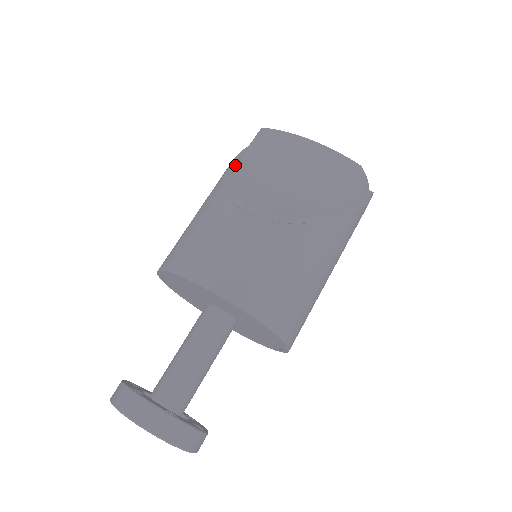
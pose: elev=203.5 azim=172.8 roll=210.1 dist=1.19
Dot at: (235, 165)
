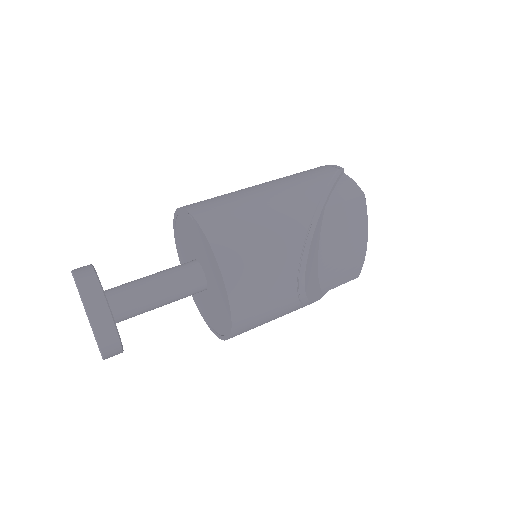
Dot at: (325, 207)
